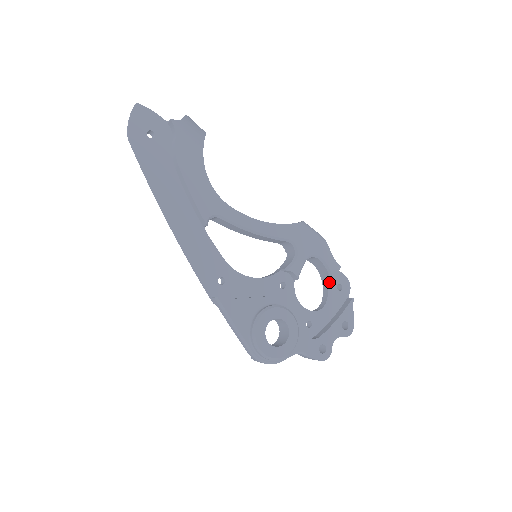
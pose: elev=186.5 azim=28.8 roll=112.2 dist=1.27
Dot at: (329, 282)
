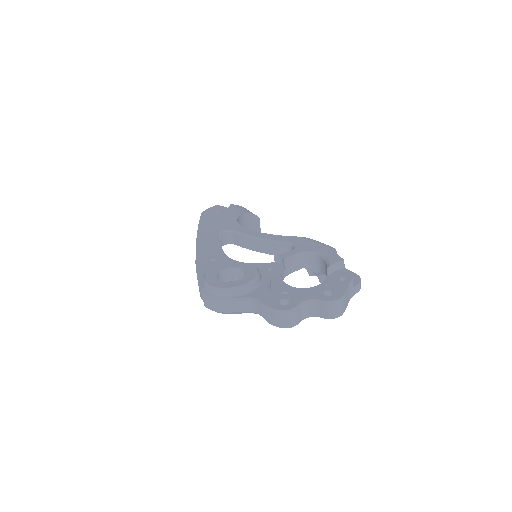
Dot at: occluded
